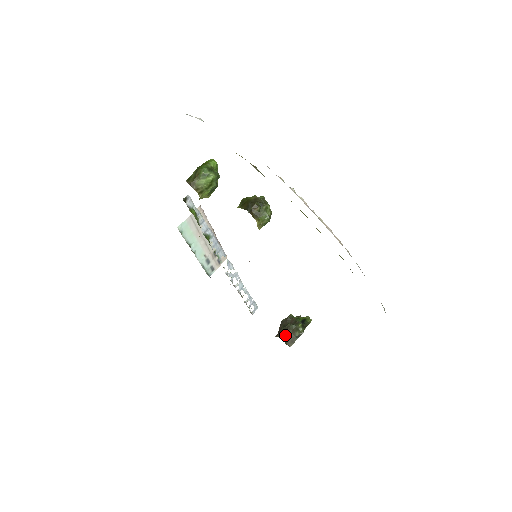
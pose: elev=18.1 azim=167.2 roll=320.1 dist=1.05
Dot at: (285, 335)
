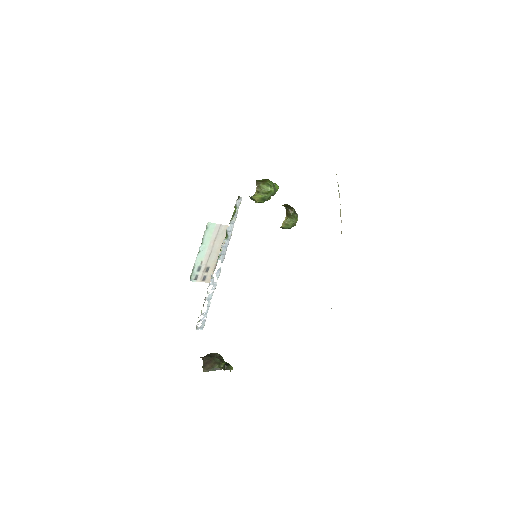
Dot at: (207, 361)
